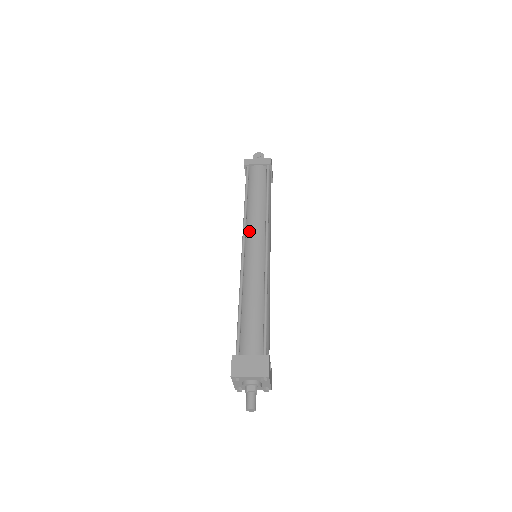
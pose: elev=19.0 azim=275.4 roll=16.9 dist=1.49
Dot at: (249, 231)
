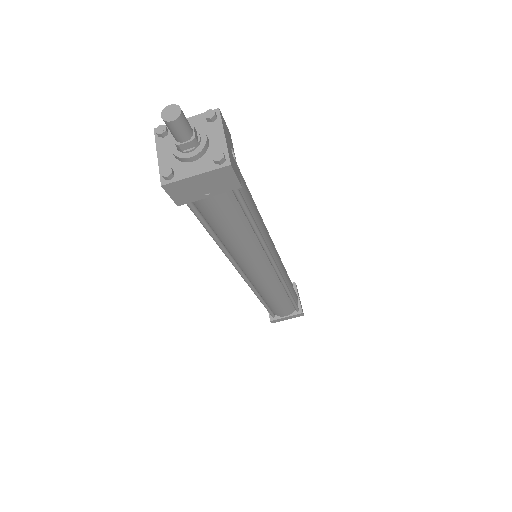
Dot at: occluded
